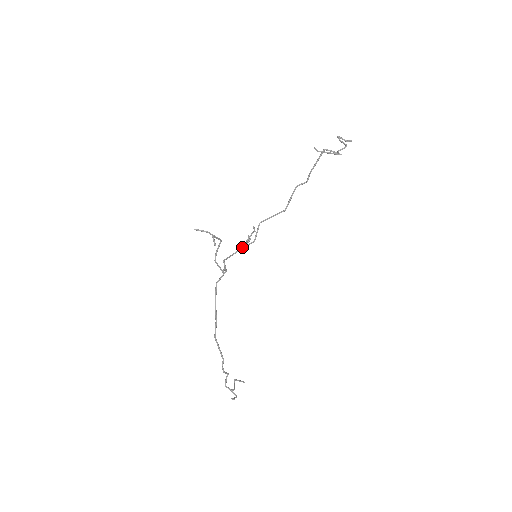
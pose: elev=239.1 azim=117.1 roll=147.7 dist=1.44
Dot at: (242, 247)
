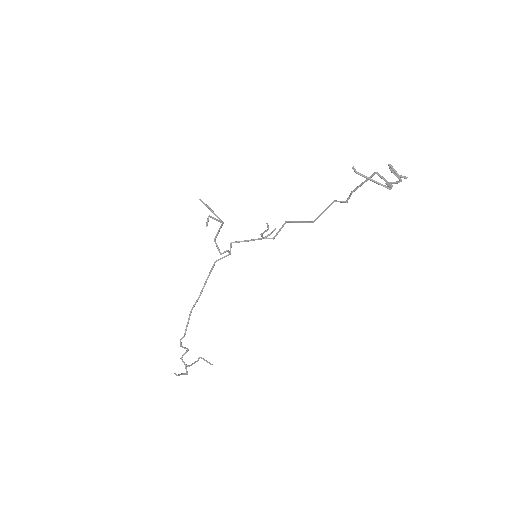
Dot at: (259, 238)
